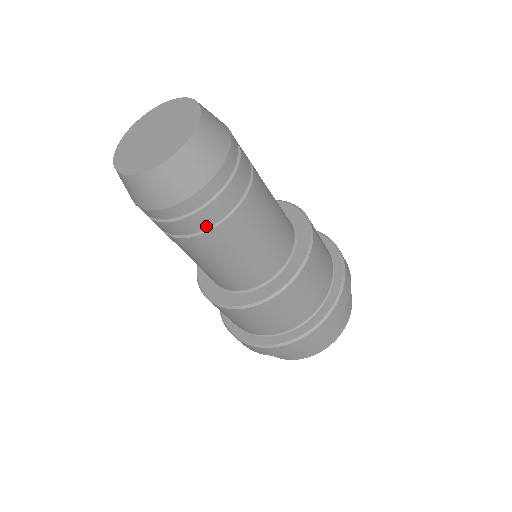
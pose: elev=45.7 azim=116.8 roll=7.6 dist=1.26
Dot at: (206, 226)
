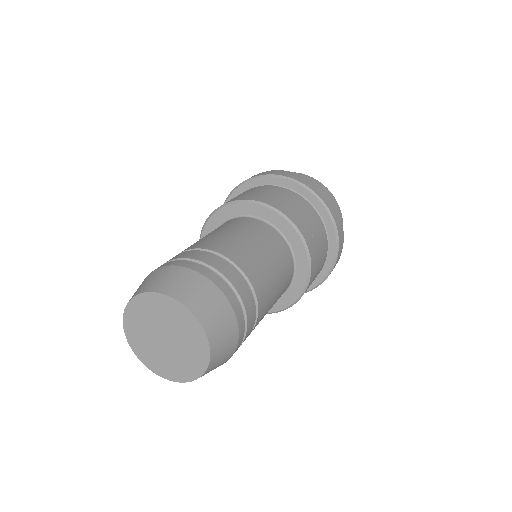
Dot at: occluded
